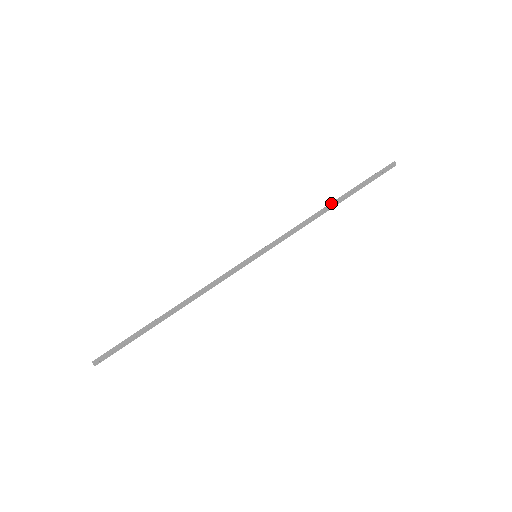
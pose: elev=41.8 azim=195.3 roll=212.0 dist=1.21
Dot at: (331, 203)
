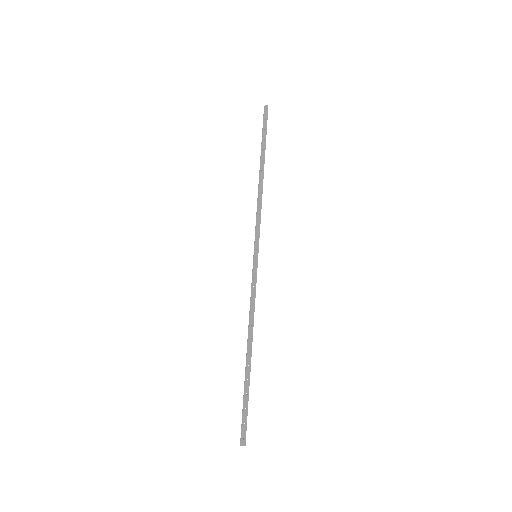
Dot at: (259, 173)
